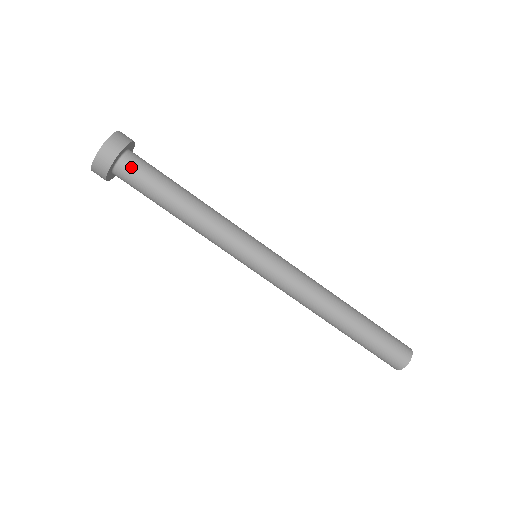
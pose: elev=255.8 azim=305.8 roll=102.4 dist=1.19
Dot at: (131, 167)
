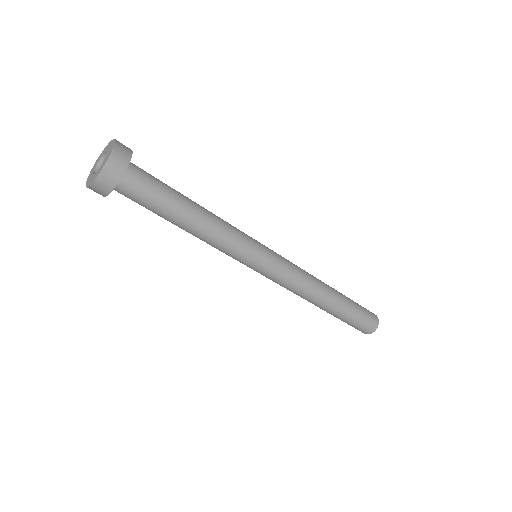
Dot at: (134, 185)
